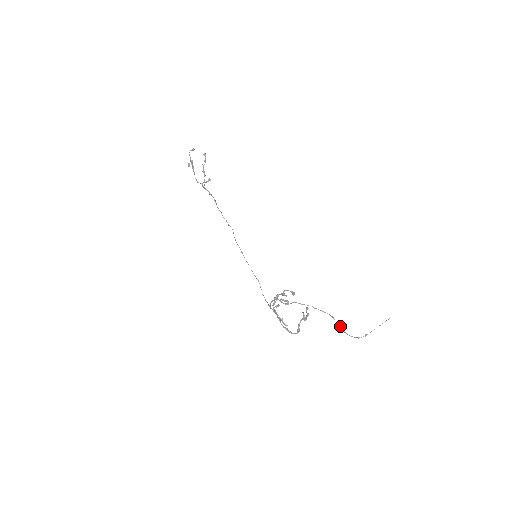
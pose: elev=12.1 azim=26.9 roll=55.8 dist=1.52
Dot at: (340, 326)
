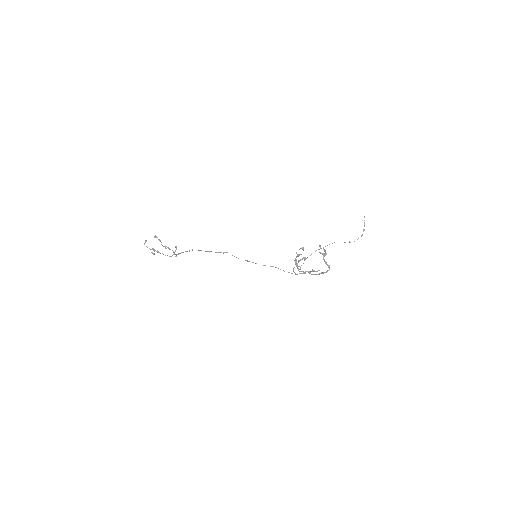
Dot at: (344, 242)
